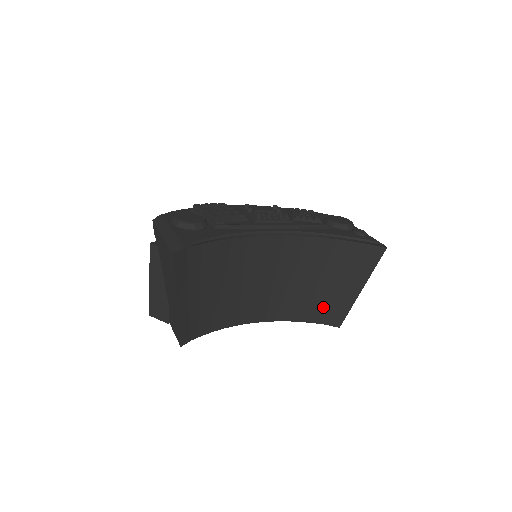
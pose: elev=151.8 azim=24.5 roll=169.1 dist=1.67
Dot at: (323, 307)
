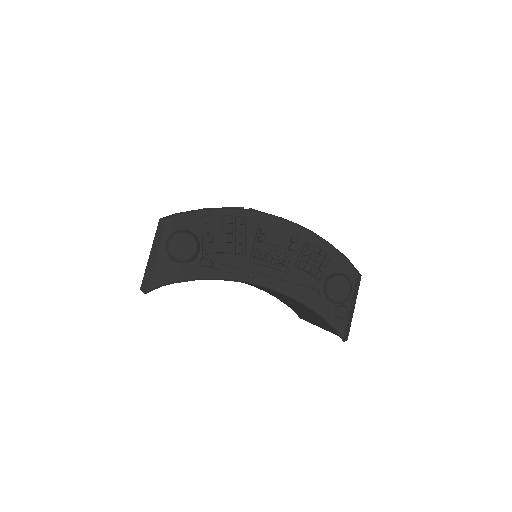
Dot at: (293, 306)
